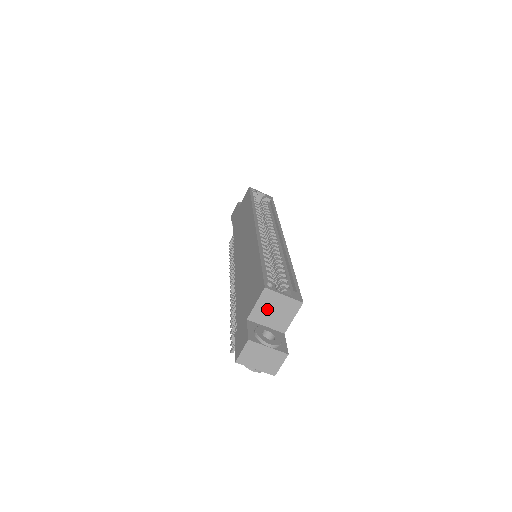
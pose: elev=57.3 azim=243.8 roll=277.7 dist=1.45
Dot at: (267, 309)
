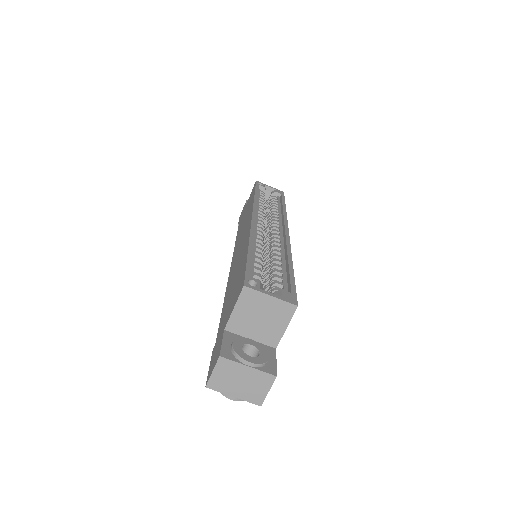
Dot at: (250, 315)
